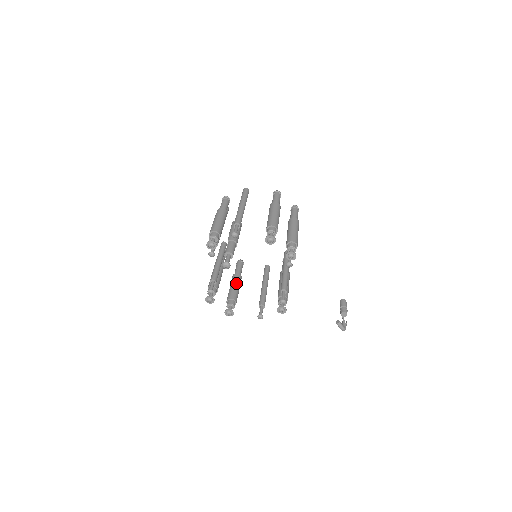
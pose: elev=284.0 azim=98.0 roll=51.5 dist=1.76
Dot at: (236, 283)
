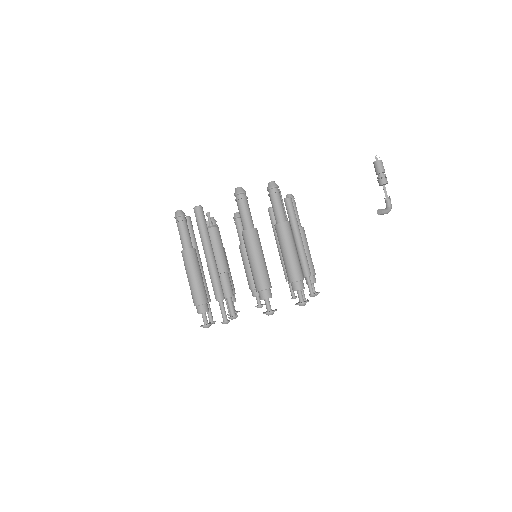
Dot at: (248, 262)
